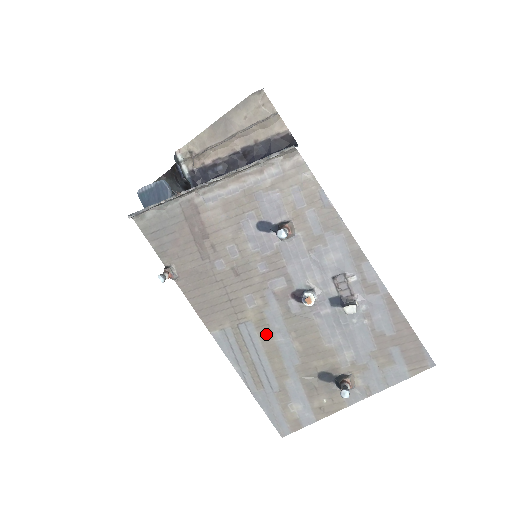
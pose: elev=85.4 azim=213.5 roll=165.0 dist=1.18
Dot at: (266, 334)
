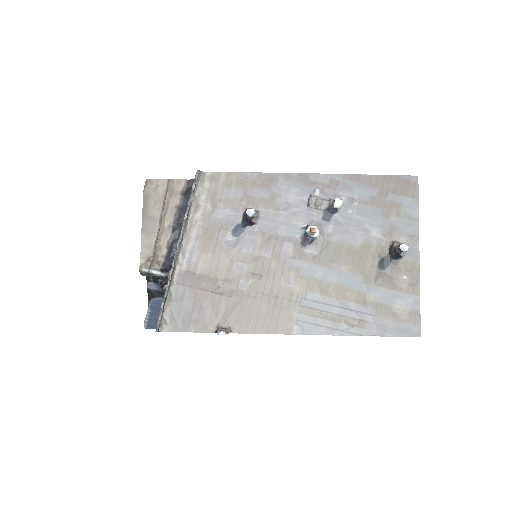
Dot at: (321, 287)
